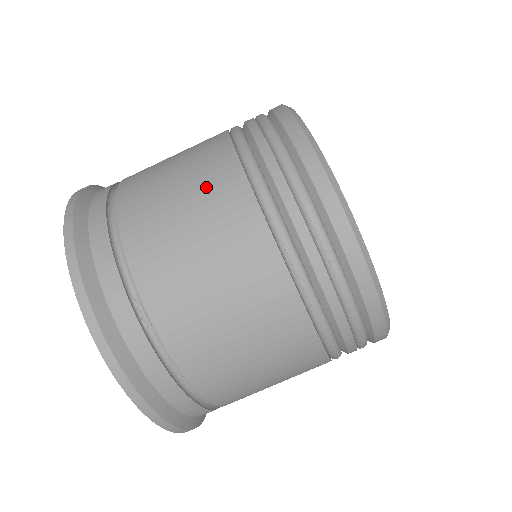
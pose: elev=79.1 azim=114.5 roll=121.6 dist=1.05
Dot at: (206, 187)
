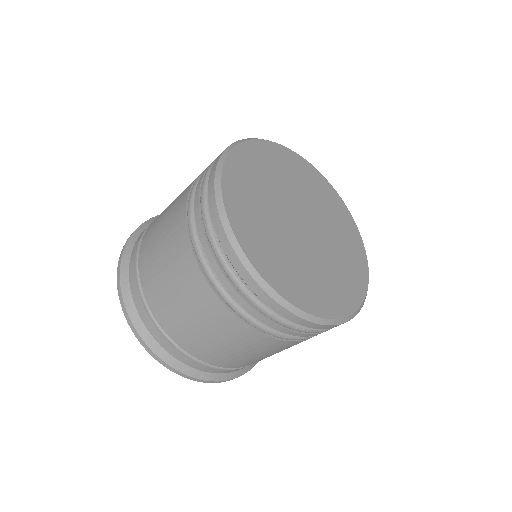
Dot at: (171, 216)
